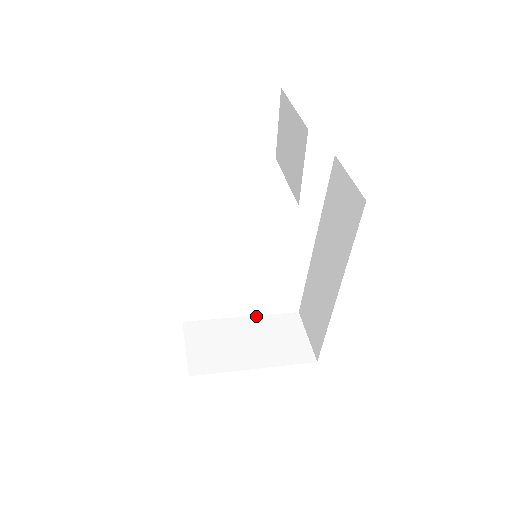
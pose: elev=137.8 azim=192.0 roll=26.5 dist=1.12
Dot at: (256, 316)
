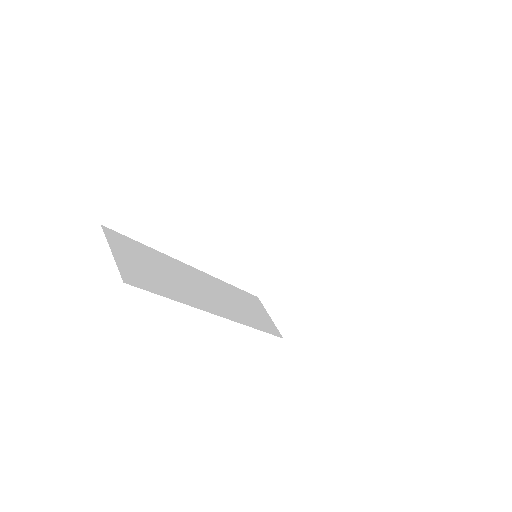
Dot at: (305, 257)
